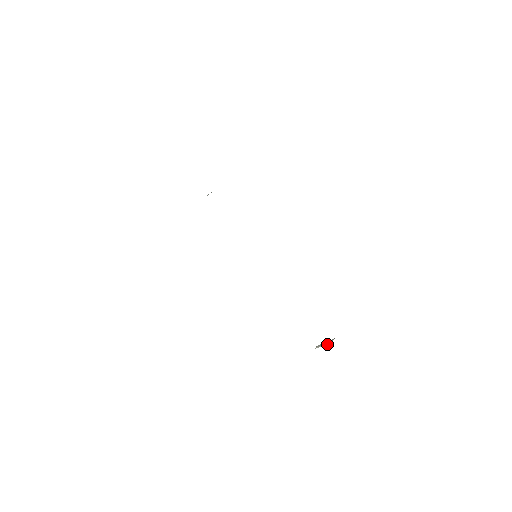
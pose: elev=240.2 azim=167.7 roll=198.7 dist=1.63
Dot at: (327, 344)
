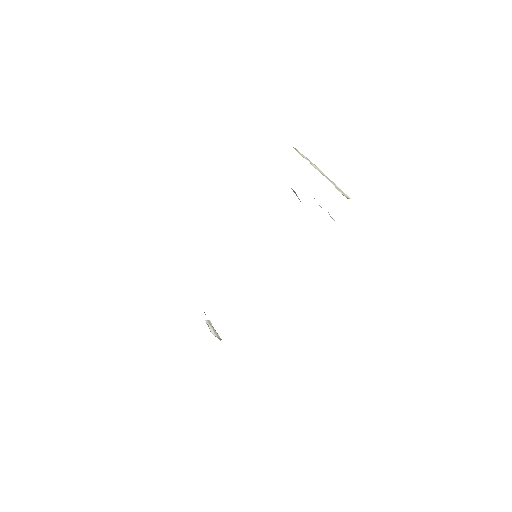
Dot at: (213, 333)
